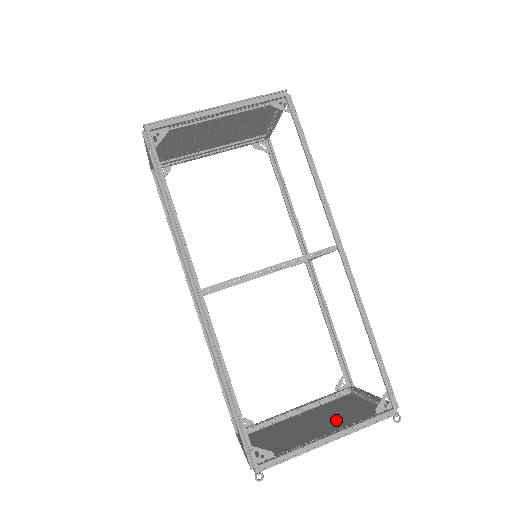
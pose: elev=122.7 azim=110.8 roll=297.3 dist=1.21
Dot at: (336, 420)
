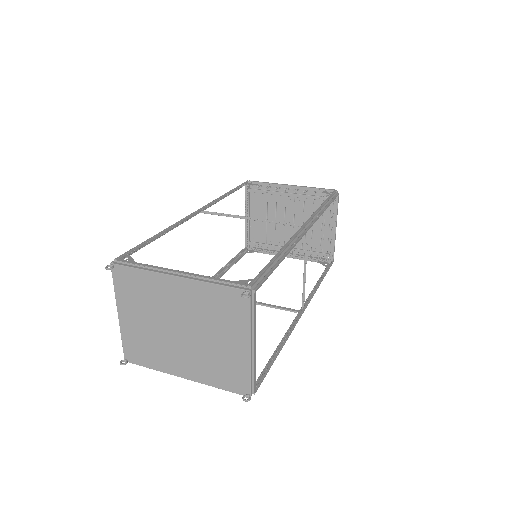
Dot at: (202, 325)
